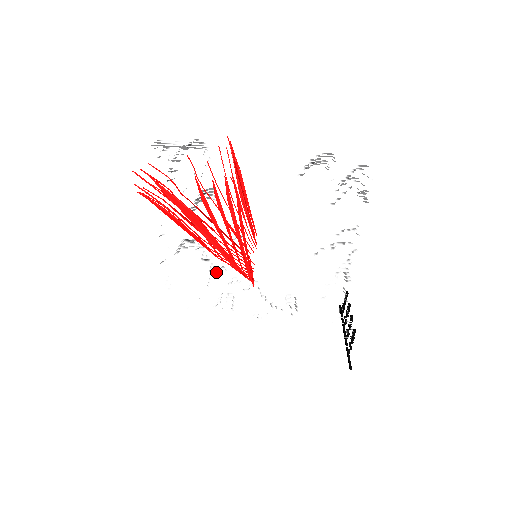
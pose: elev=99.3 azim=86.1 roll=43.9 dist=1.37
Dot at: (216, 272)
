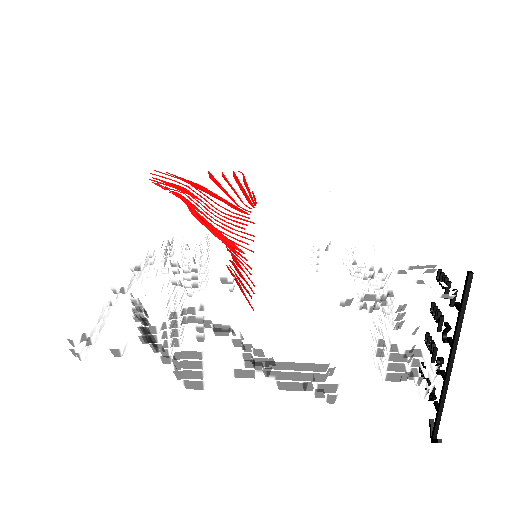
Dot at: occluded
